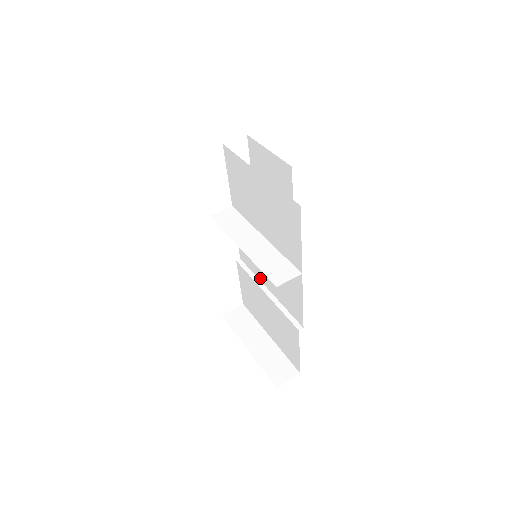
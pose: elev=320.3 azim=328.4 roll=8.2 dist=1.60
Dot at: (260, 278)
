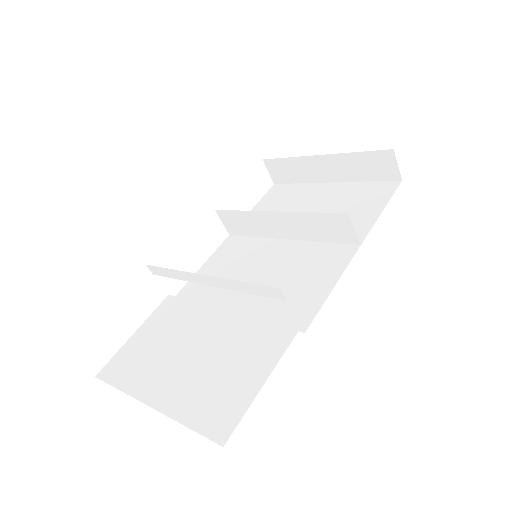
Dot at: (215, 304)
